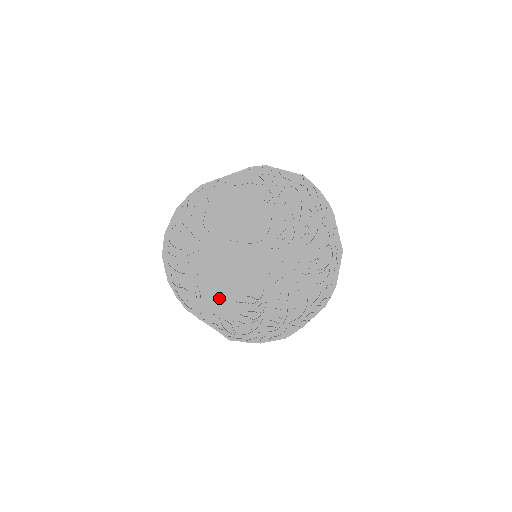
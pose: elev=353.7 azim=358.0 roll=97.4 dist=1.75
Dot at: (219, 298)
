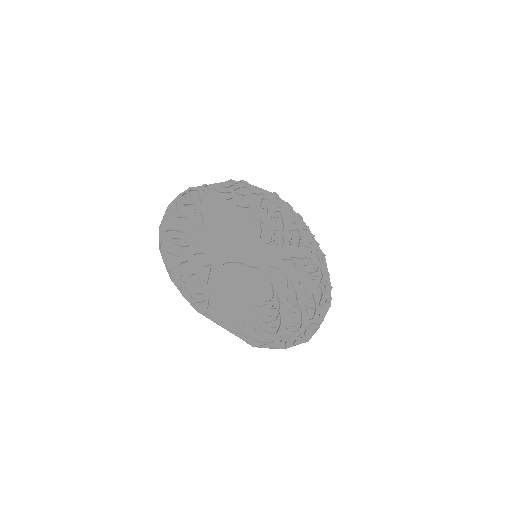
Dot at: (231, 298)
